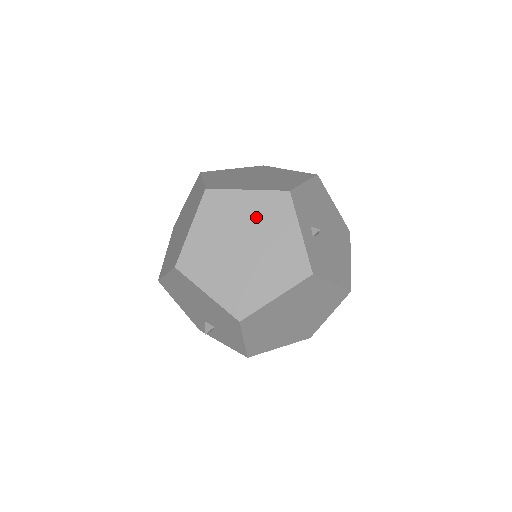
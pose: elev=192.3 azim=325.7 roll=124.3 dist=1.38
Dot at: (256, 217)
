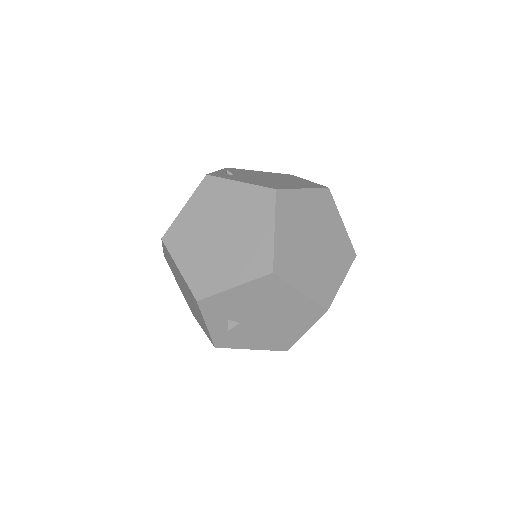
Dot at: (186, 288)
